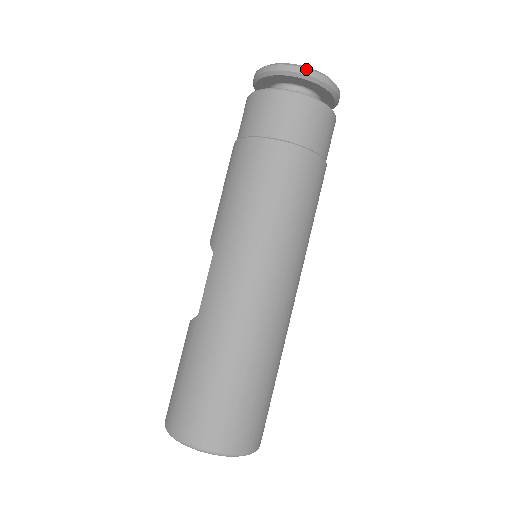
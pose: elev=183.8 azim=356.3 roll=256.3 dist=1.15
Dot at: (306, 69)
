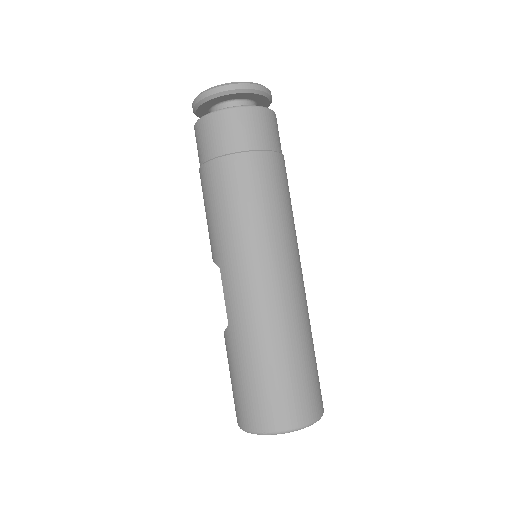
Dot at: (233, 85)
